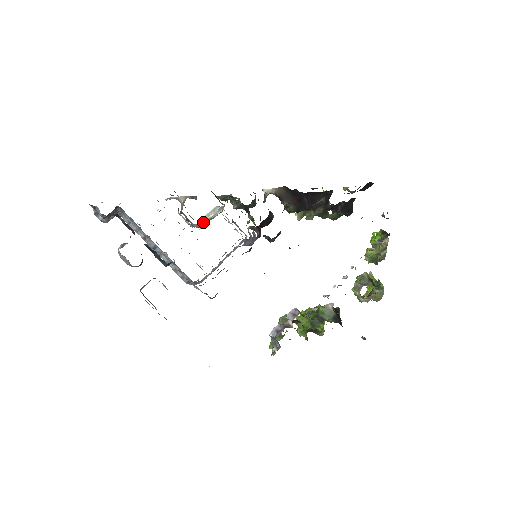
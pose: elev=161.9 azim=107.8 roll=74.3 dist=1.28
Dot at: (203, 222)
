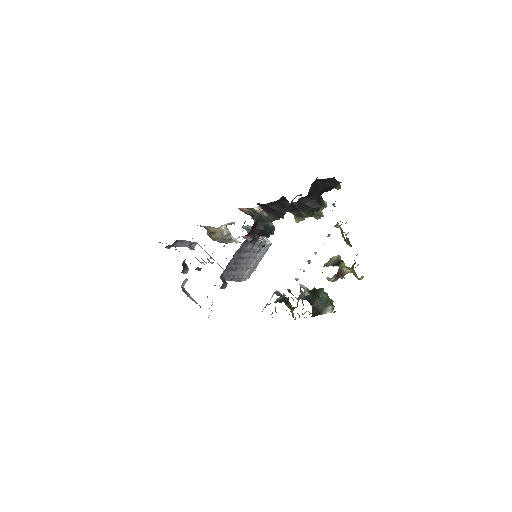
Dot at: occluded
